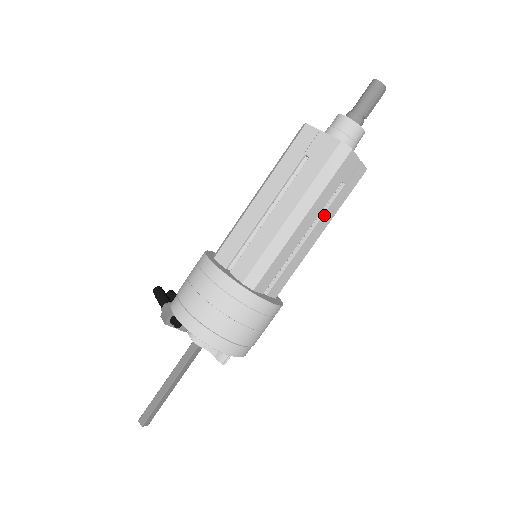
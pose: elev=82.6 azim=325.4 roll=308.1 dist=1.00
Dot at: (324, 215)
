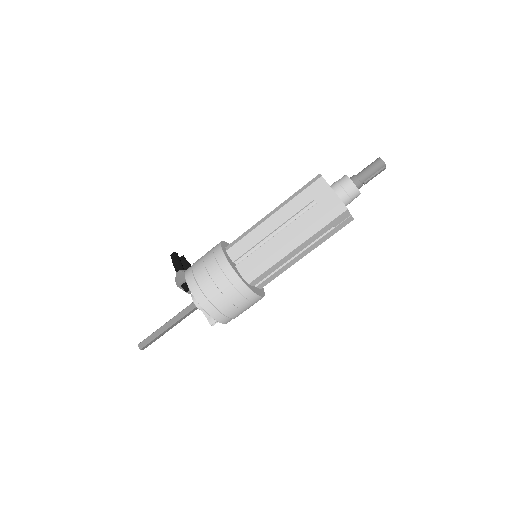
Dot at: (313, 244)
